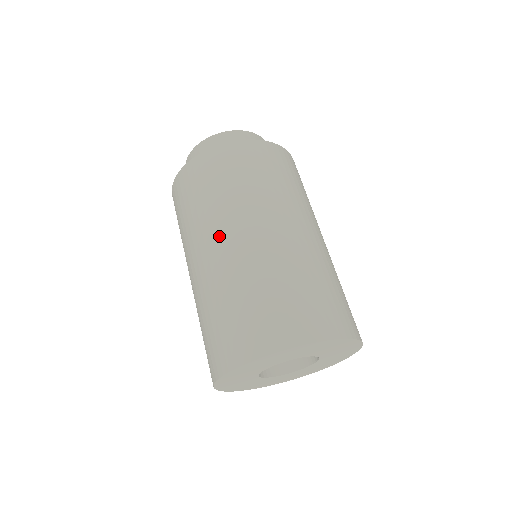
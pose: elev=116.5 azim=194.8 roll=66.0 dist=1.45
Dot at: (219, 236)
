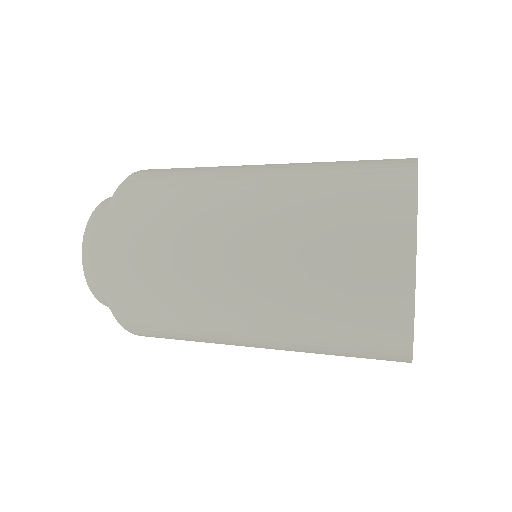
Dot at: occluded
